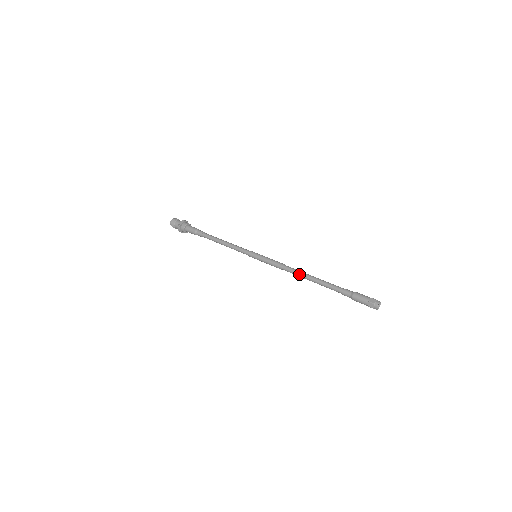
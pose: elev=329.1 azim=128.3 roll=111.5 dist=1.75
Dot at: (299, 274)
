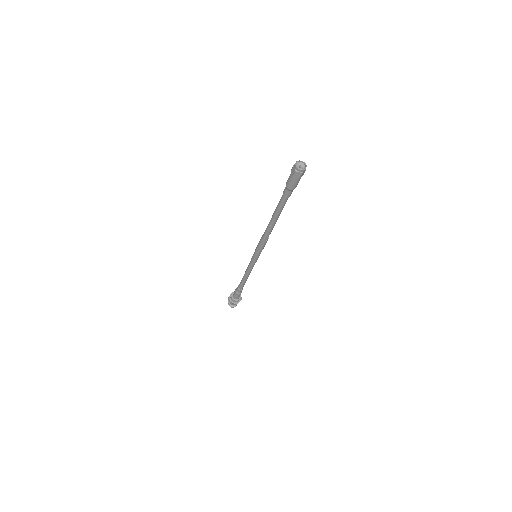
Dot at: (267, 226)
